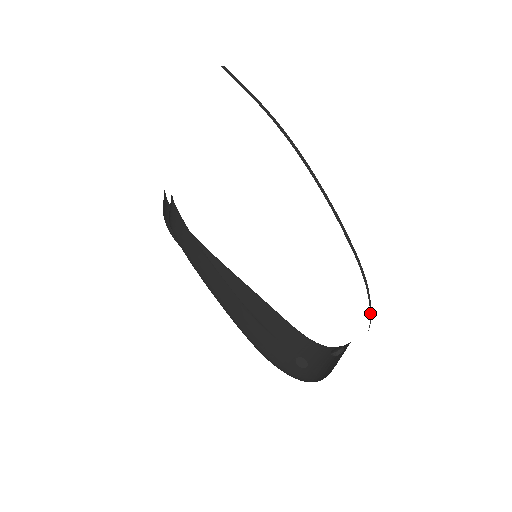
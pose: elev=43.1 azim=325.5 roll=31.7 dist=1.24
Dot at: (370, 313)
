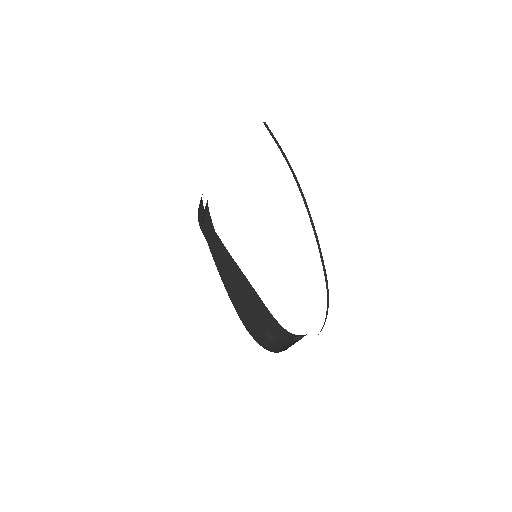
Dot at: (326, 315)
